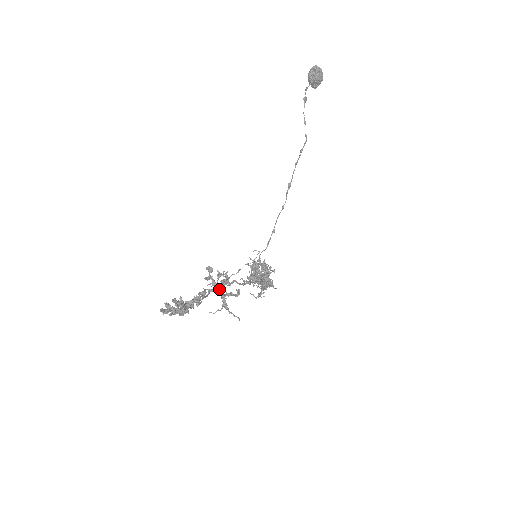
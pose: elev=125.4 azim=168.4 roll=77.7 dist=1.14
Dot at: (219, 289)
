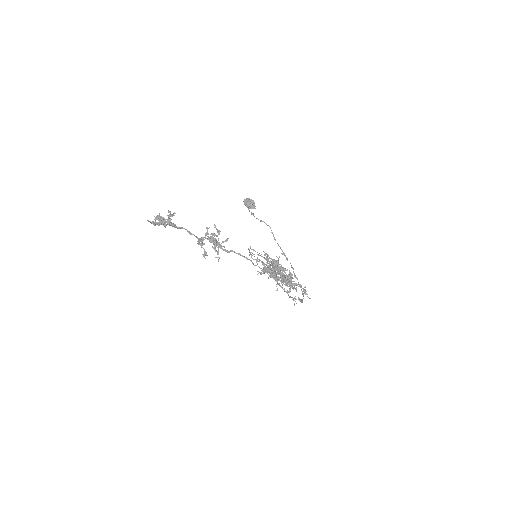
Dot at: (208, 239)
